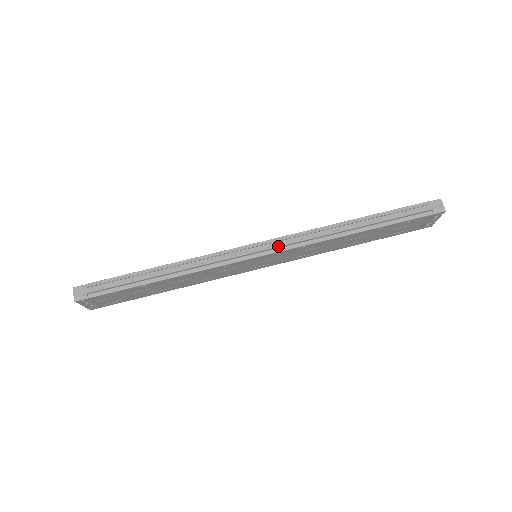
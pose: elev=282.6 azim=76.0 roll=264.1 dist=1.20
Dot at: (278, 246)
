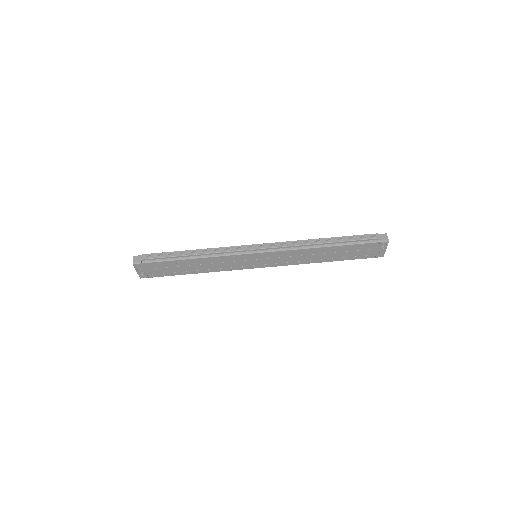
Dot at: (270, 247)
